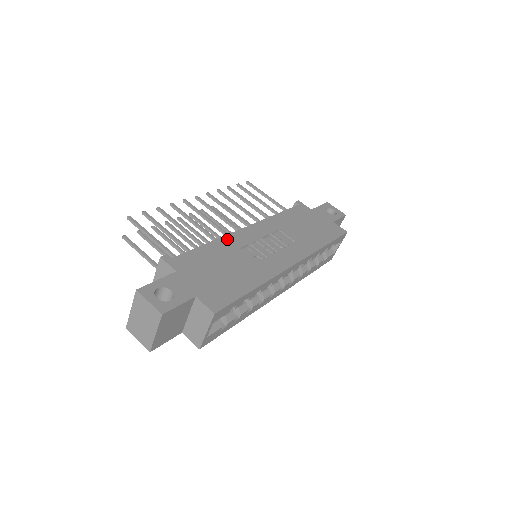
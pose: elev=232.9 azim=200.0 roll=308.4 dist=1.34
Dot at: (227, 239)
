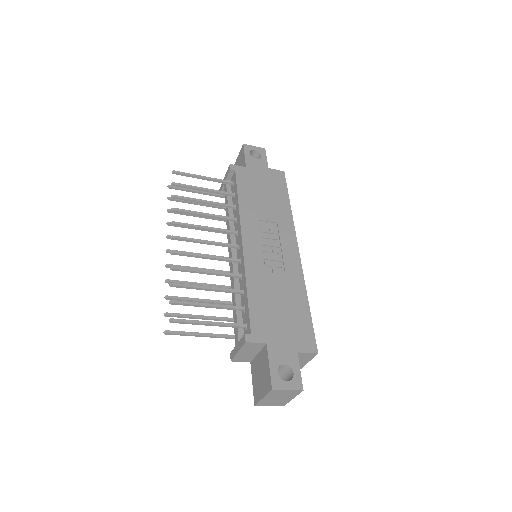
Dot at: (250, 271)
